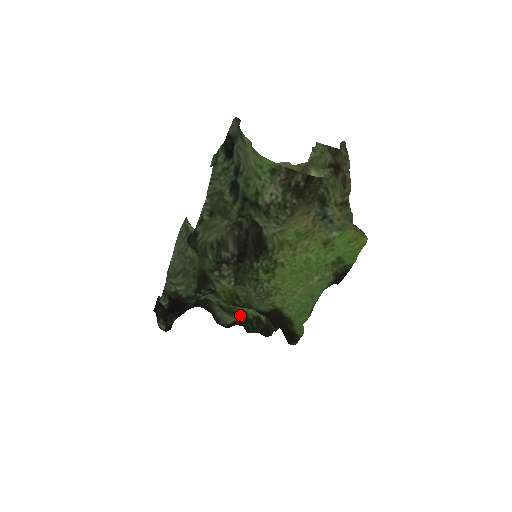
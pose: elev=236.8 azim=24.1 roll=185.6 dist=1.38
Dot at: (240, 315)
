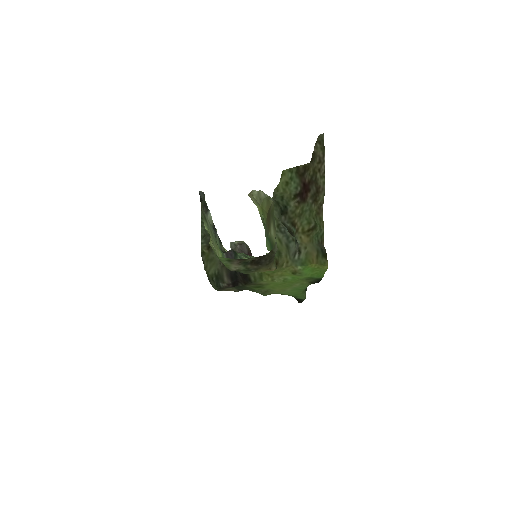
Dot at: occluded
